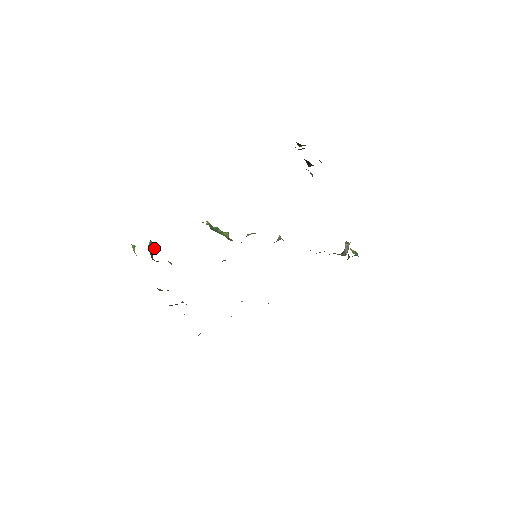
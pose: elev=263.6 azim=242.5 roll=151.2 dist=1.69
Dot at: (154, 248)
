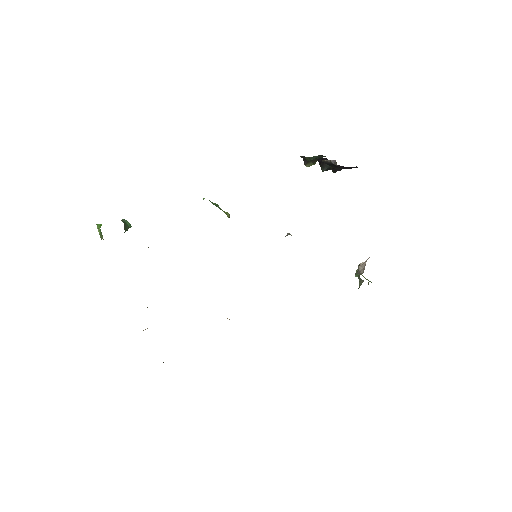
Dot at: (128, 226)
